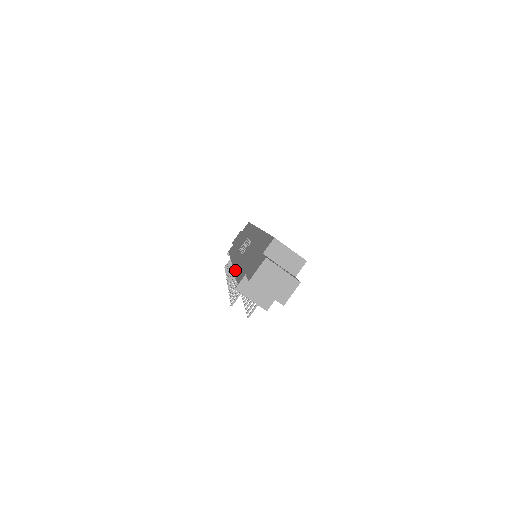
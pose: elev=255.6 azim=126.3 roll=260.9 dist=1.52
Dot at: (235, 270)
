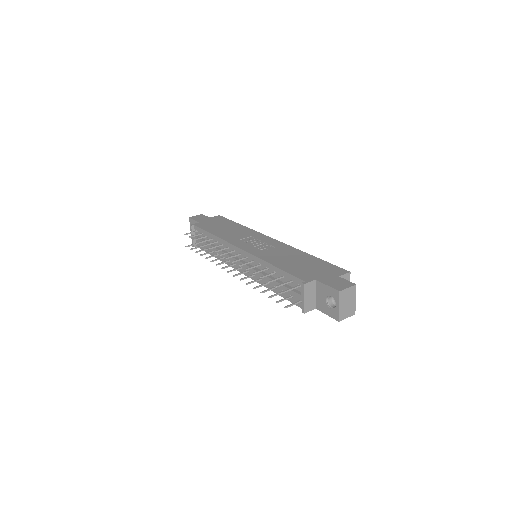
Dot at: (269, 261)
